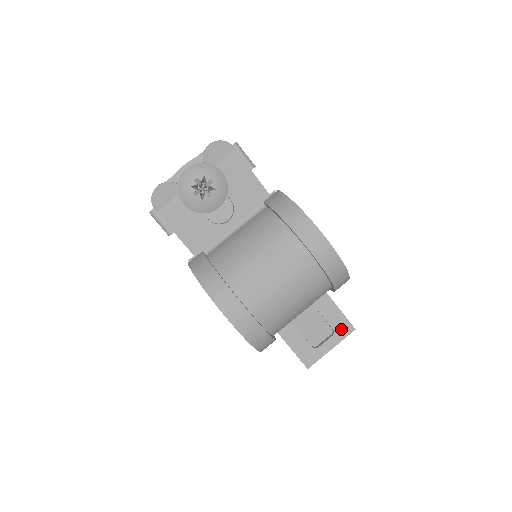
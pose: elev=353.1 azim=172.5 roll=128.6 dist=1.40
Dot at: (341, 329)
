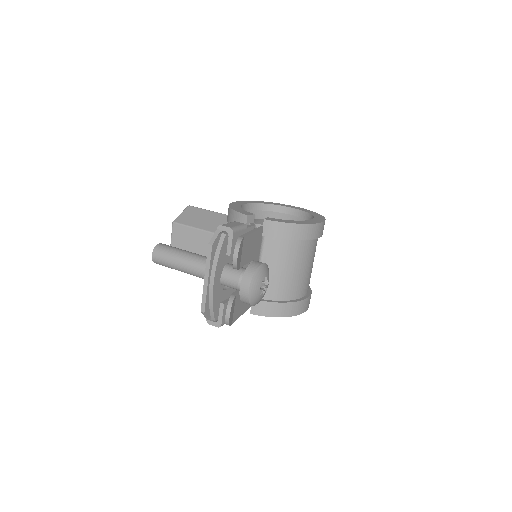
Dot at: occluded
